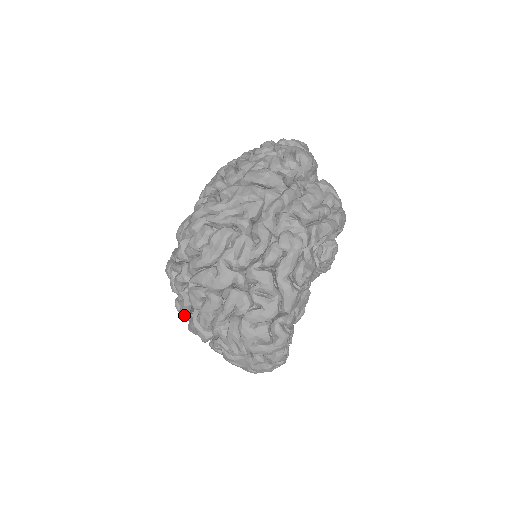
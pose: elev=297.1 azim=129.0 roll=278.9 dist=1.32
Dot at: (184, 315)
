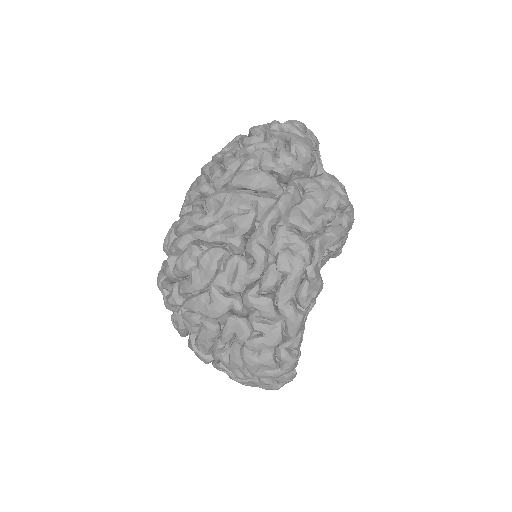
Dot at: (182, 335)
